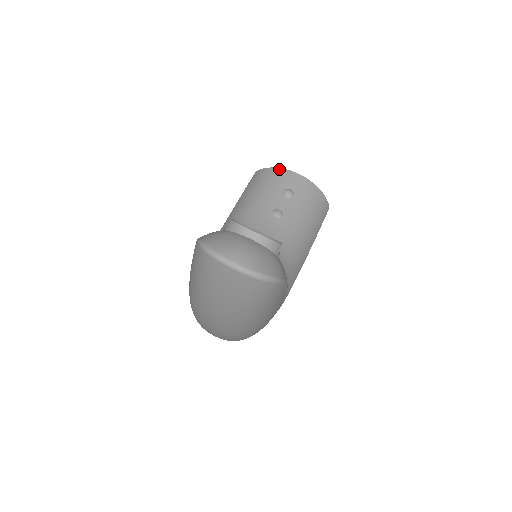
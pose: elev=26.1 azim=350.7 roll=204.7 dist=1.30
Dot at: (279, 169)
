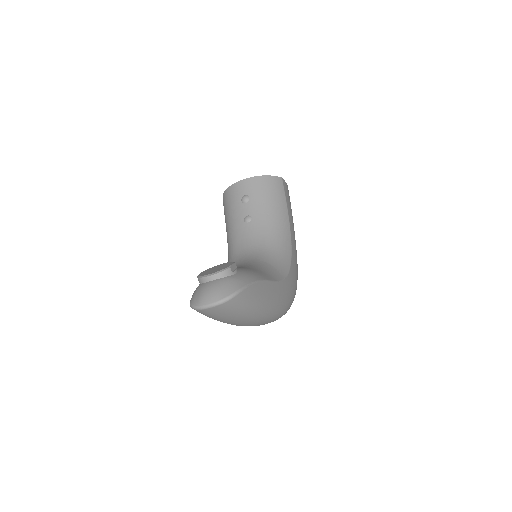
Dot at: (230, 187)
